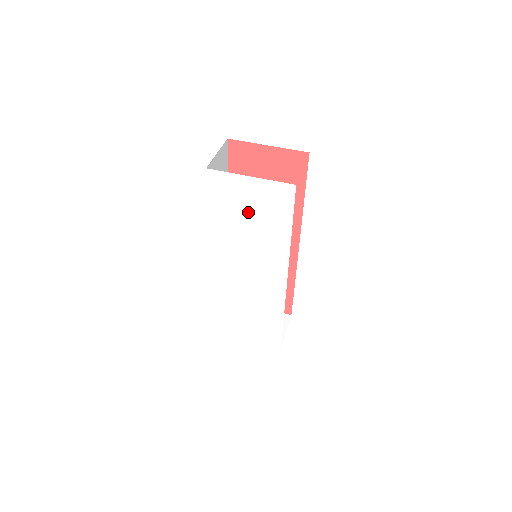
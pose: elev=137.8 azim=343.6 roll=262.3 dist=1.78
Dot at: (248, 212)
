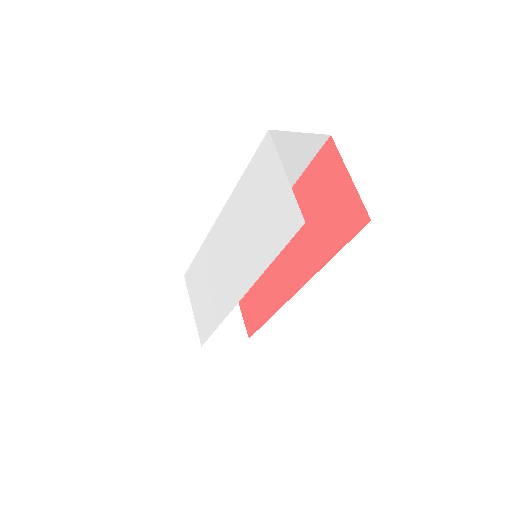
Dot at: (263, 205)
